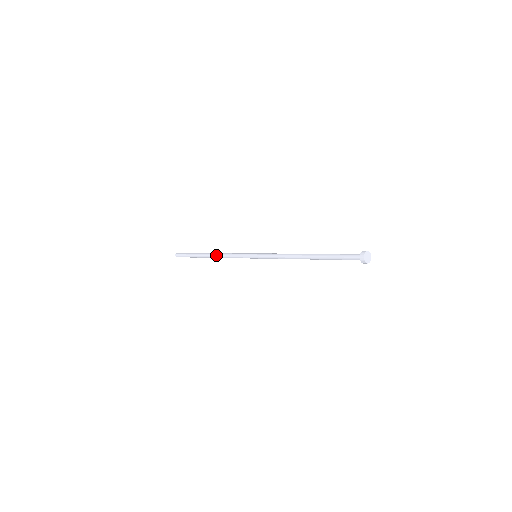
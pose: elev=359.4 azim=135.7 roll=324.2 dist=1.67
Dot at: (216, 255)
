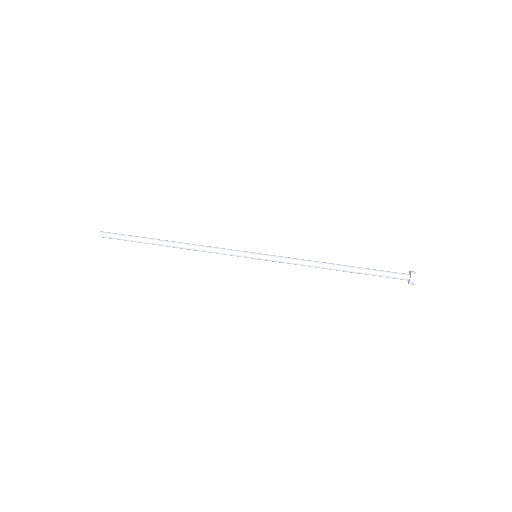
Dot at: occluded
